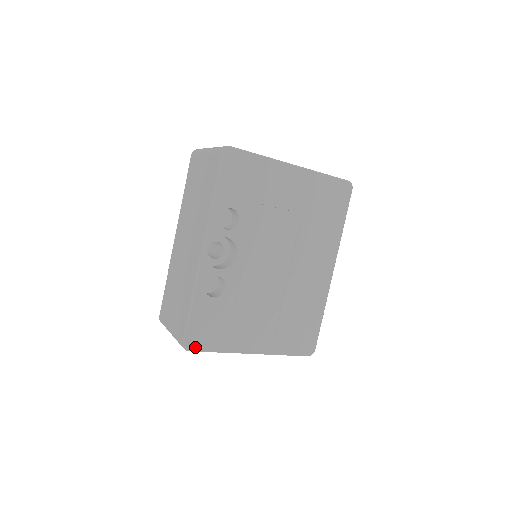
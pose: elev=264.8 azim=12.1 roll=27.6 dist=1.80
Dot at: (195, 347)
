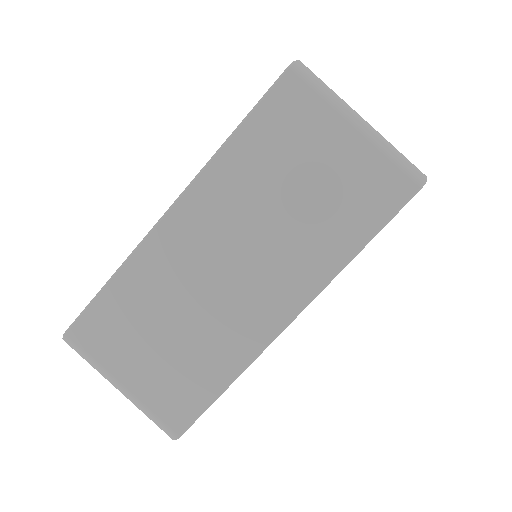
Dot at: occluded
